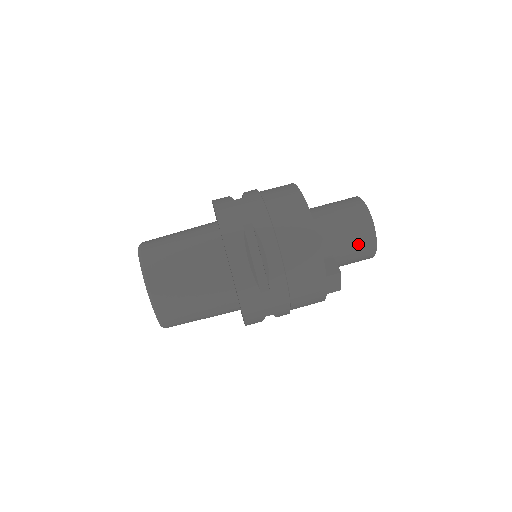
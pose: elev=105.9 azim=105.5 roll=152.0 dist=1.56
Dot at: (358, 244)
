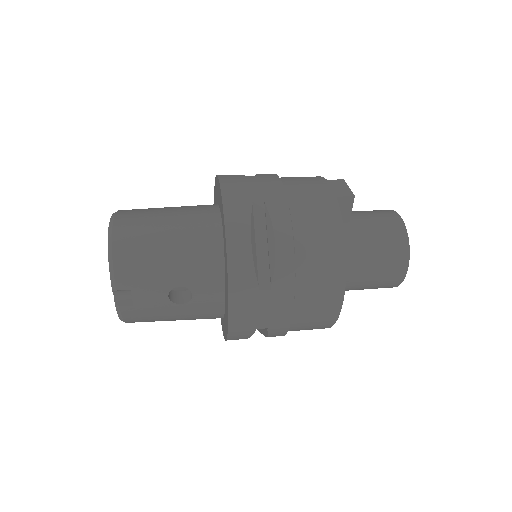
Dot at: (372, 212)
